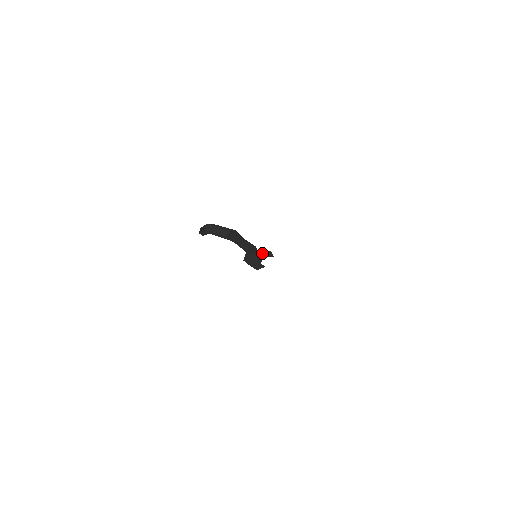
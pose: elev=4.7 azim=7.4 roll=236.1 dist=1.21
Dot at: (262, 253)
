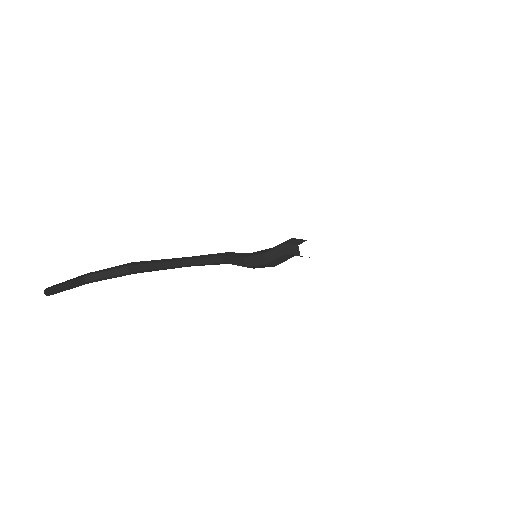
Dot at: occluded
